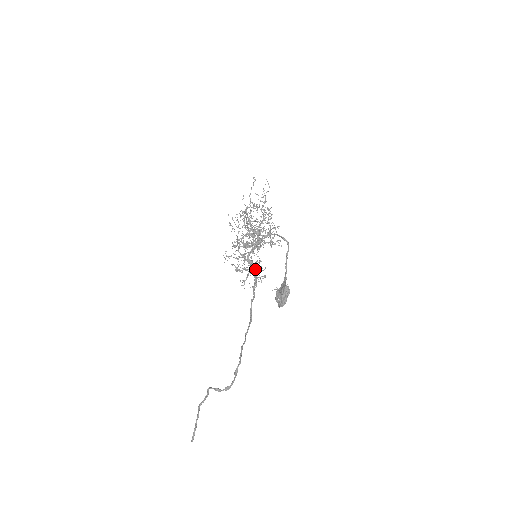
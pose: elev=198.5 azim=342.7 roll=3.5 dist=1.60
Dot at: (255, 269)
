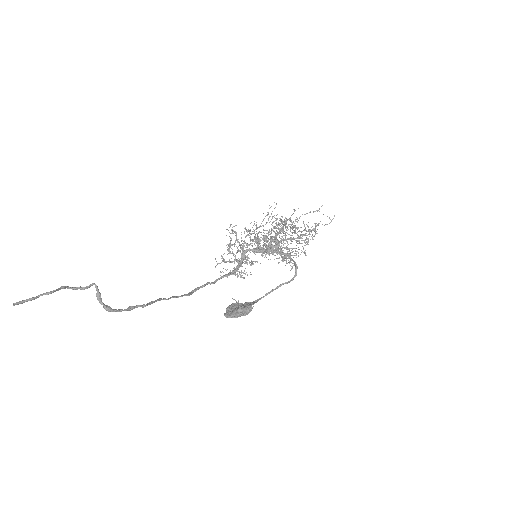
Dot at: (240, 266)
